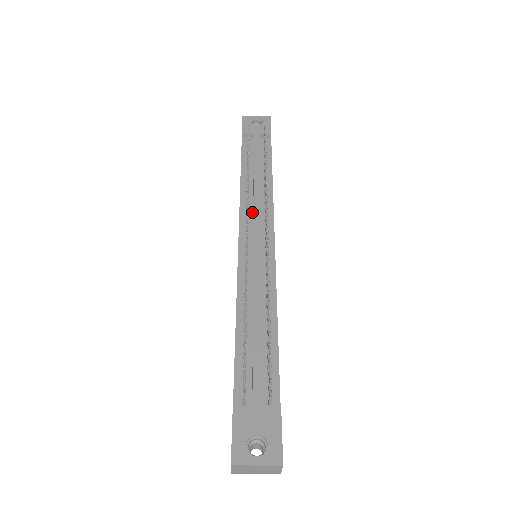
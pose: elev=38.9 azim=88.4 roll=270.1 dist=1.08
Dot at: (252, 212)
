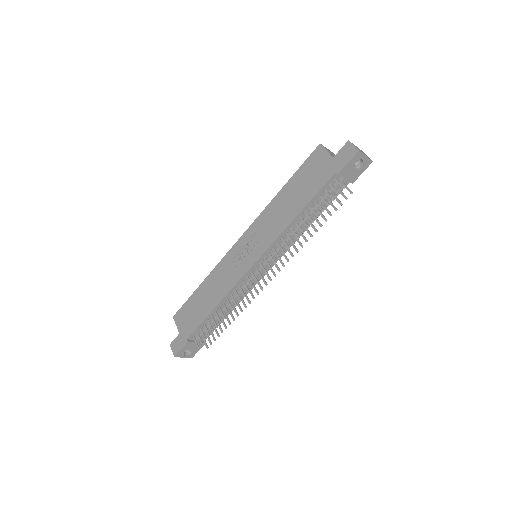
Dot at: (278, 246)
